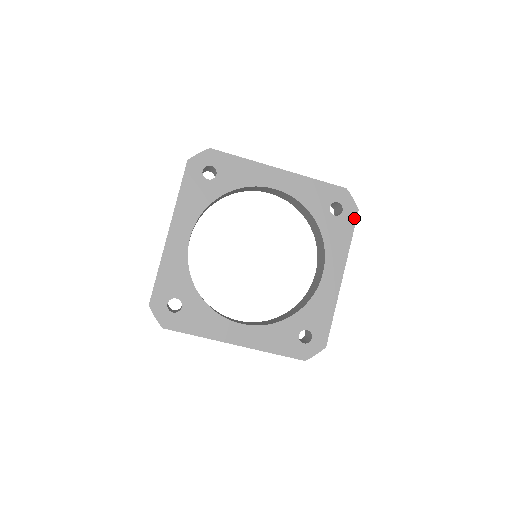
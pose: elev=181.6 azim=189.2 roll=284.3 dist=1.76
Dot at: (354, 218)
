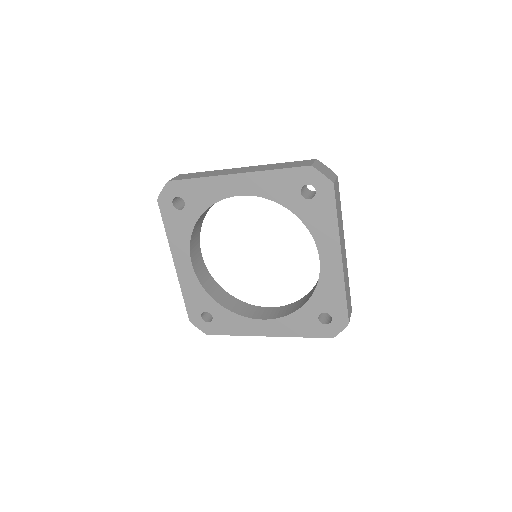
Dot at: (332, 194)
